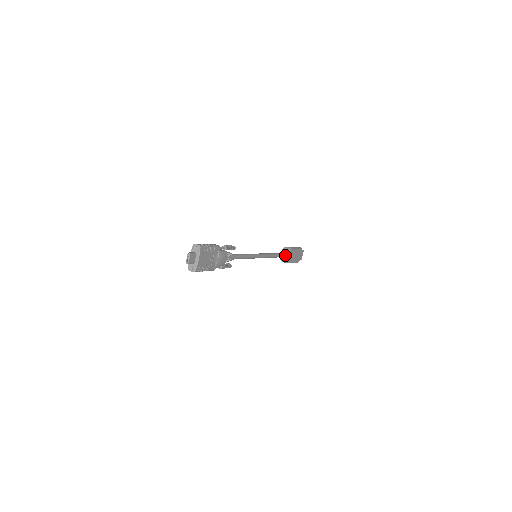
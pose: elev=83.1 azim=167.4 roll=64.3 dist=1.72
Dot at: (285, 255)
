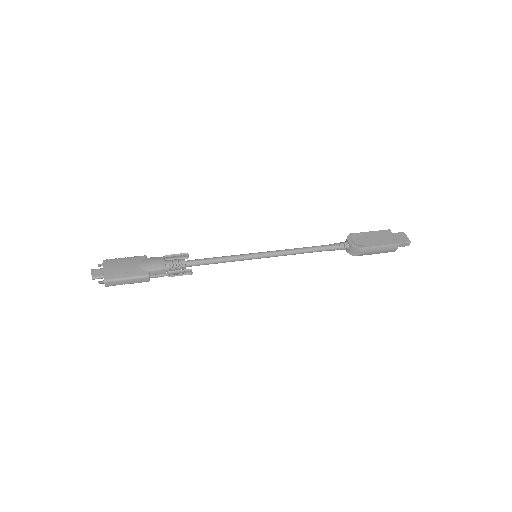
Dot at: (341, 243)
